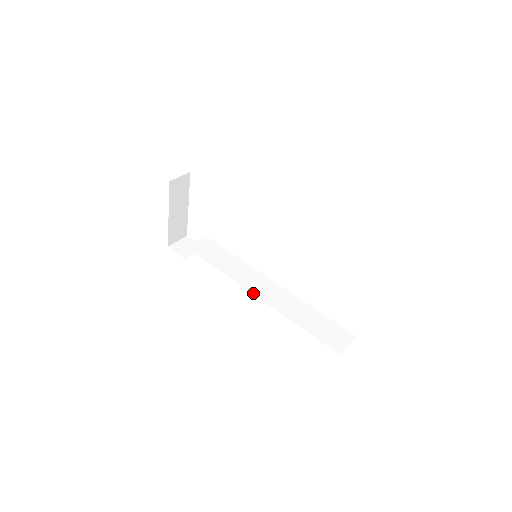
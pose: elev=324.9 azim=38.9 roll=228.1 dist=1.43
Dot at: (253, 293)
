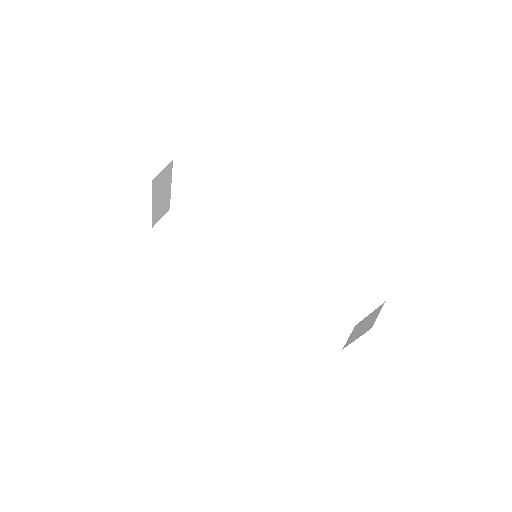
Dot at: (253, 288)
